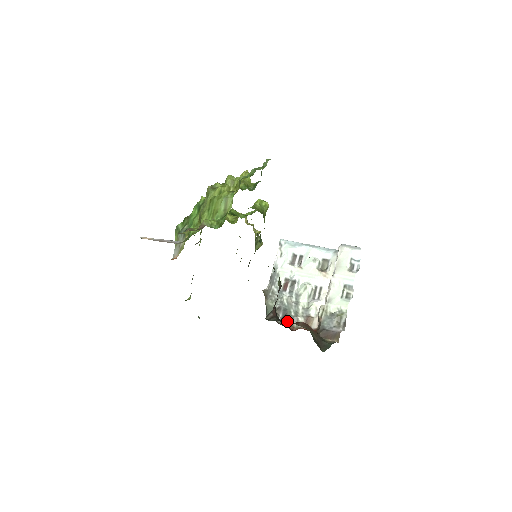
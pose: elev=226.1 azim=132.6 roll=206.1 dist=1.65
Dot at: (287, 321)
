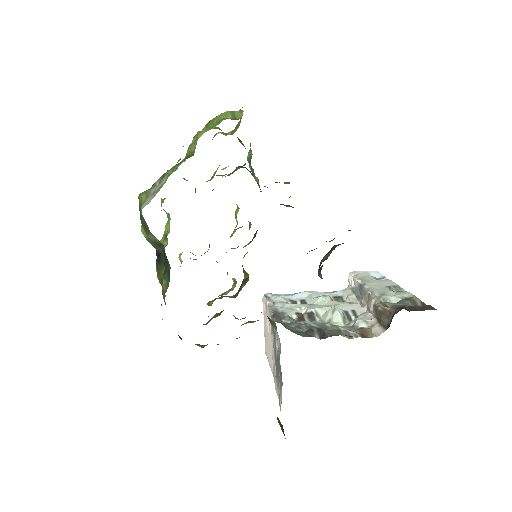
Dot at: occluded
